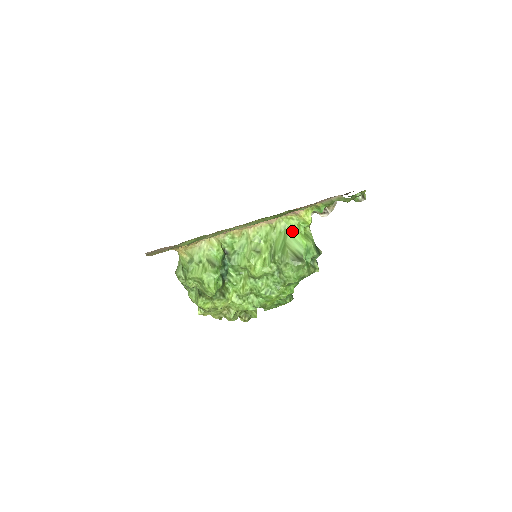
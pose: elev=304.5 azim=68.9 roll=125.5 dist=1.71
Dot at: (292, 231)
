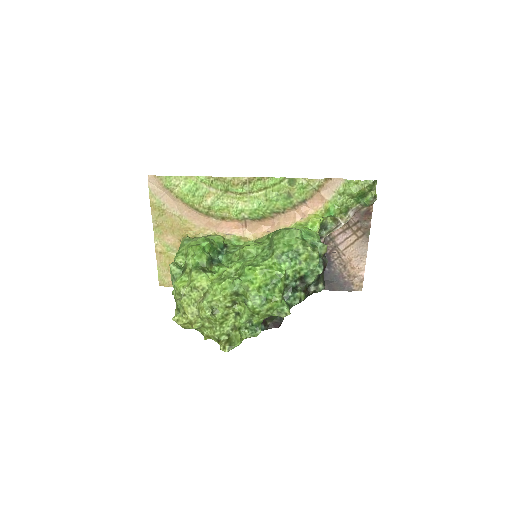
Dot at: occluded
